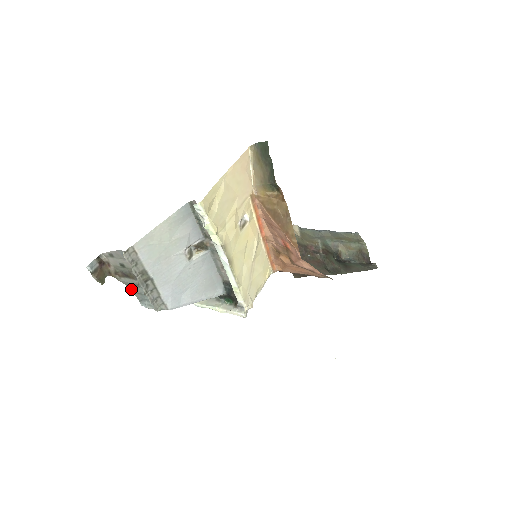
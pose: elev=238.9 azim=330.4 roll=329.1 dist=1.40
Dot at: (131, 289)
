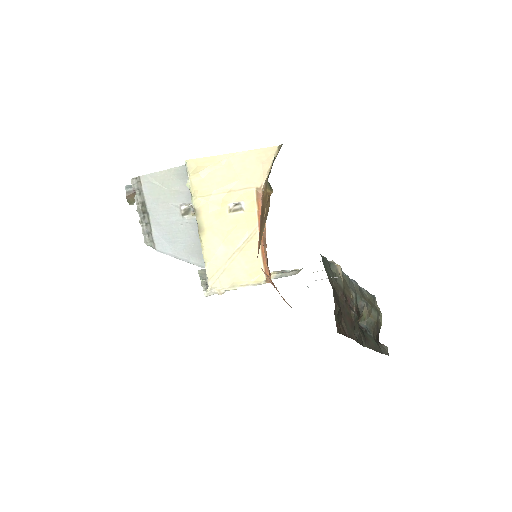
Dot at: occluded
